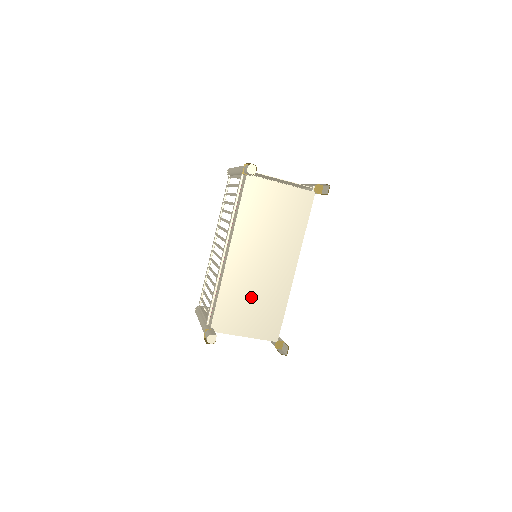
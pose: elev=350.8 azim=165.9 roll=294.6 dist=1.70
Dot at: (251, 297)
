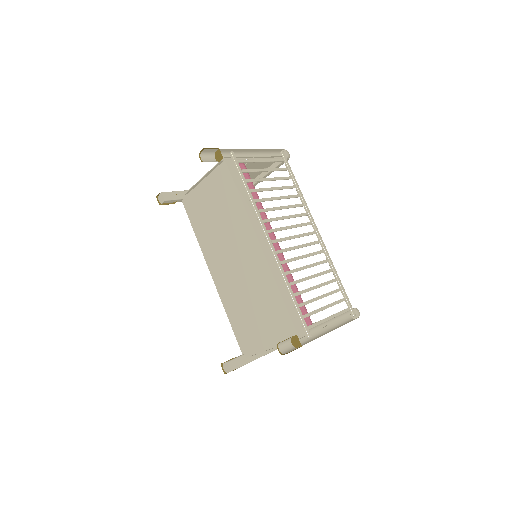
Dot at: (249, 304)
